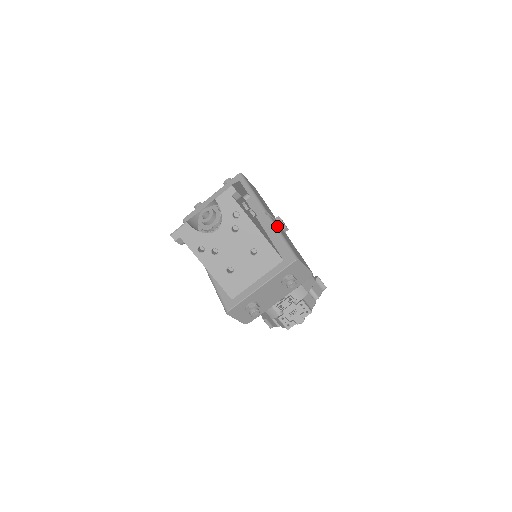
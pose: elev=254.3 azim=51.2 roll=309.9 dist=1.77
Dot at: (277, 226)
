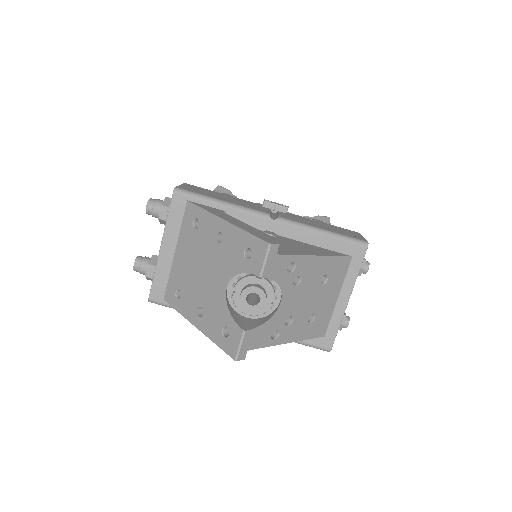
Dot at: (300, 222)
